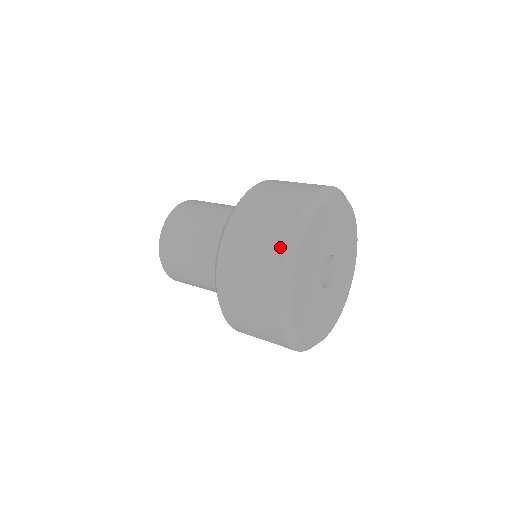
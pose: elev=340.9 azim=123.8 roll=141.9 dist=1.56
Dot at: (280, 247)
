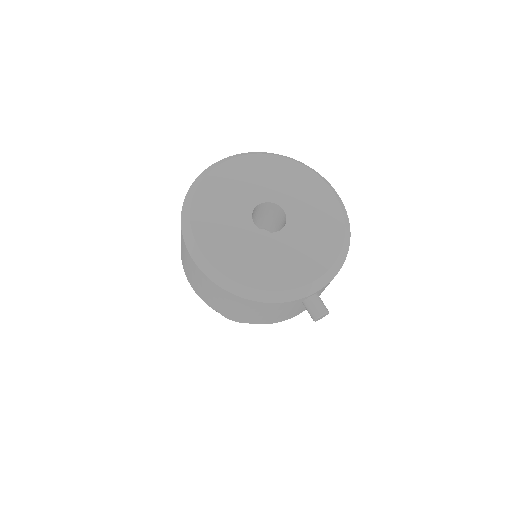
Dot at: occluded
